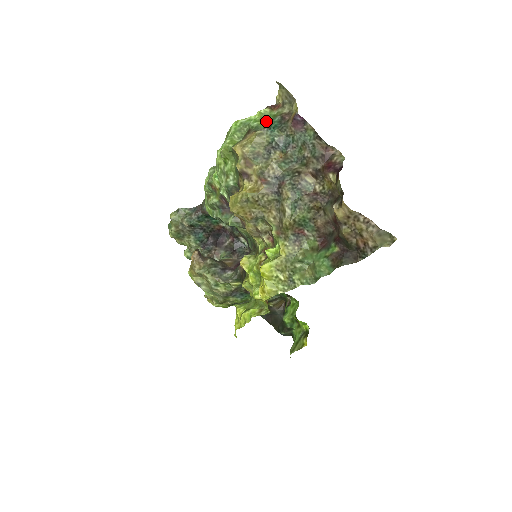
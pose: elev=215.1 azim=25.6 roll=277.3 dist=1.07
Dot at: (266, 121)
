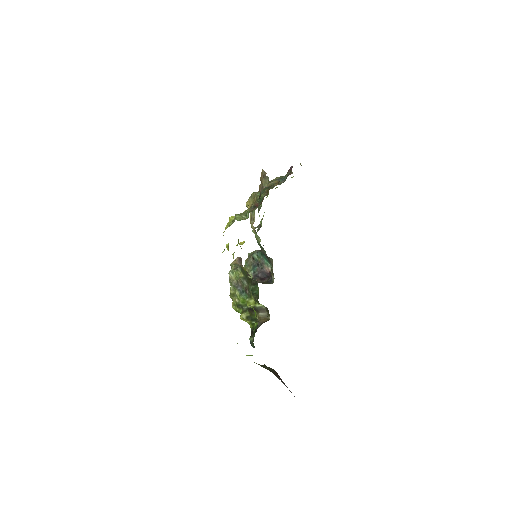
Dot at: occluded
